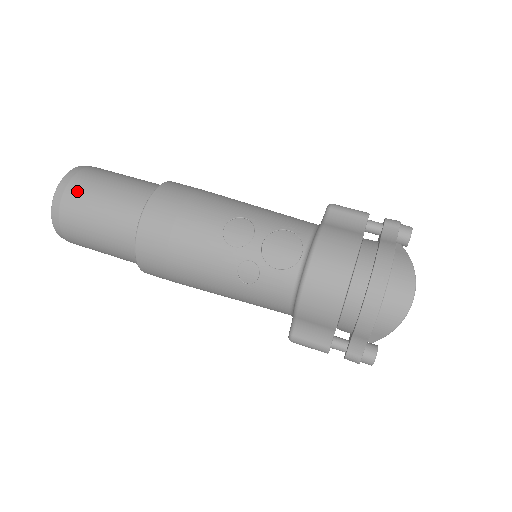
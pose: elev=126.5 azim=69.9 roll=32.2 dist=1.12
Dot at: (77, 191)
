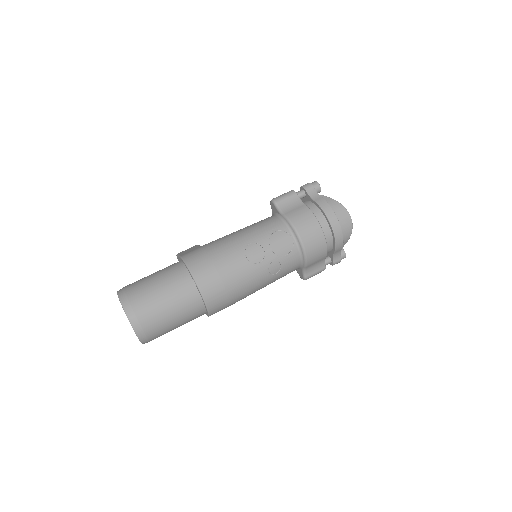
Dot at: (145, 310)
